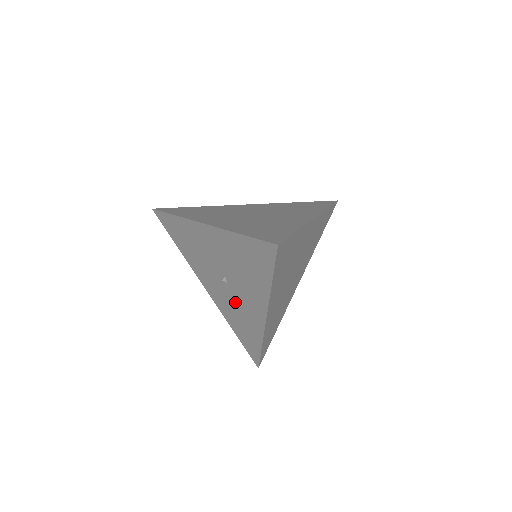
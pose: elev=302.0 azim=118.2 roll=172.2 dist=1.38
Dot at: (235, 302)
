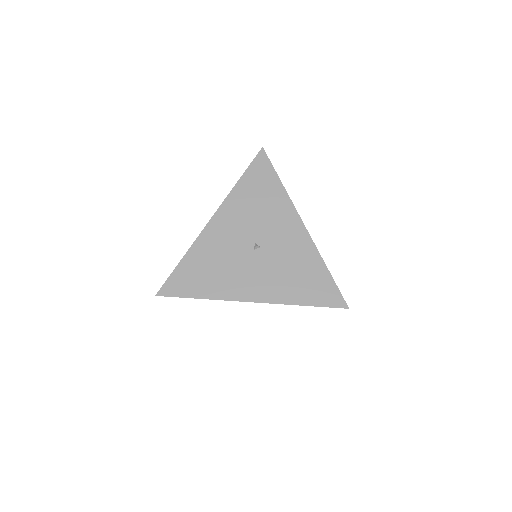
Dot at: (279, 258)
